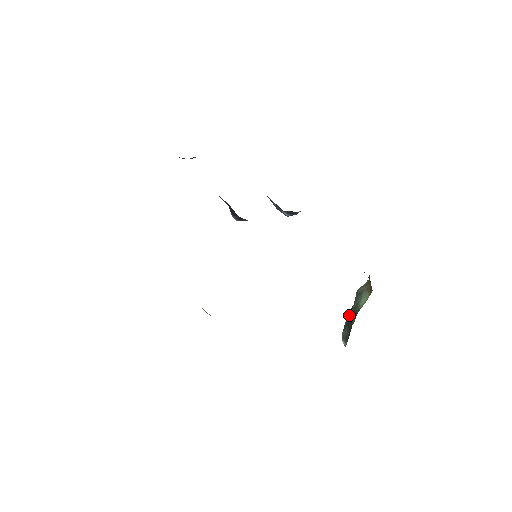
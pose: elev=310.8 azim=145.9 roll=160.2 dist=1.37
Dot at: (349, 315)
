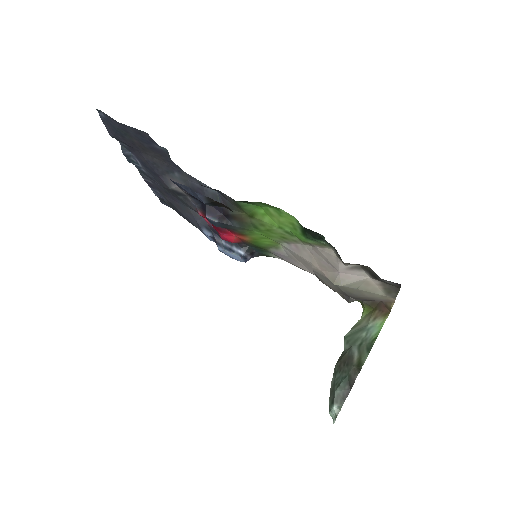
Dot at: (345, 363)
